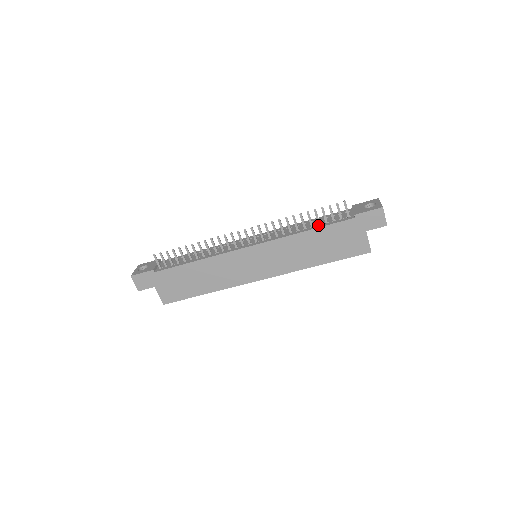
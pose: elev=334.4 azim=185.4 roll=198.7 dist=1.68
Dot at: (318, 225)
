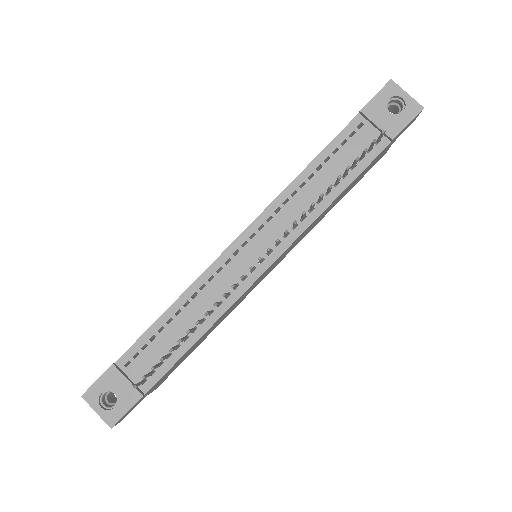
Dot at: (344, 177)
